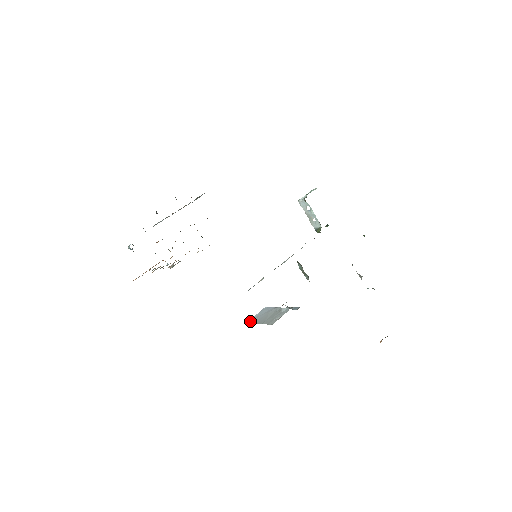
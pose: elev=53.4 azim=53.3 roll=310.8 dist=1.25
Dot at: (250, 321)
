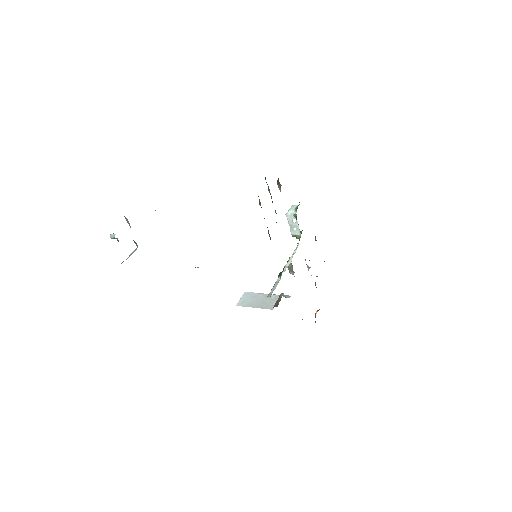
Dot at: (239, 304)
